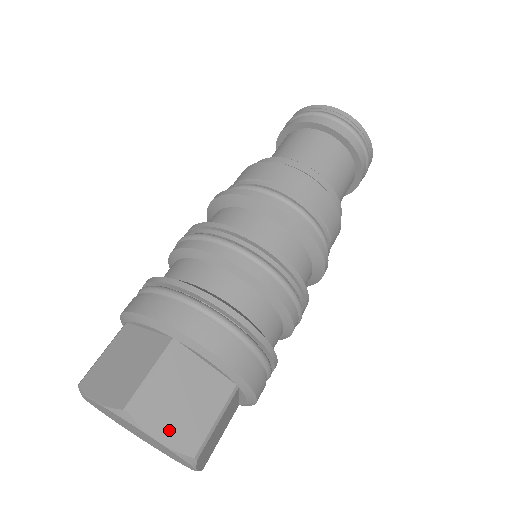
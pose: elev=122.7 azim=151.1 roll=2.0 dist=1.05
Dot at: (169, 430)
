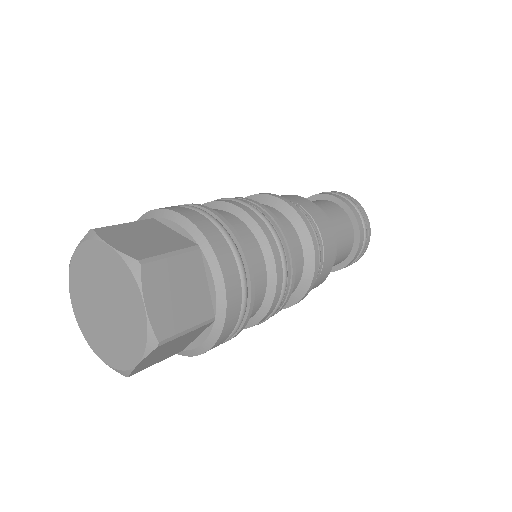
Dot at: (157, 305)
